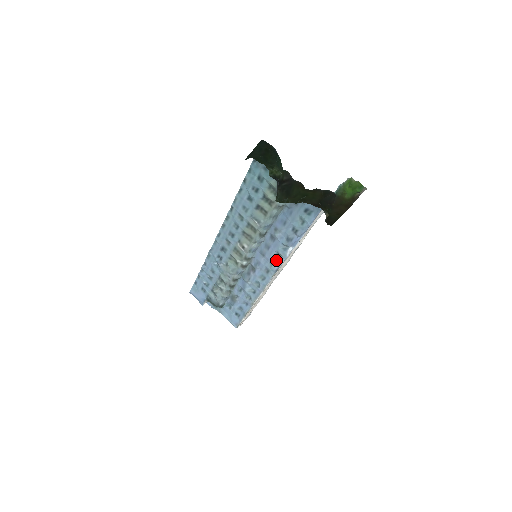
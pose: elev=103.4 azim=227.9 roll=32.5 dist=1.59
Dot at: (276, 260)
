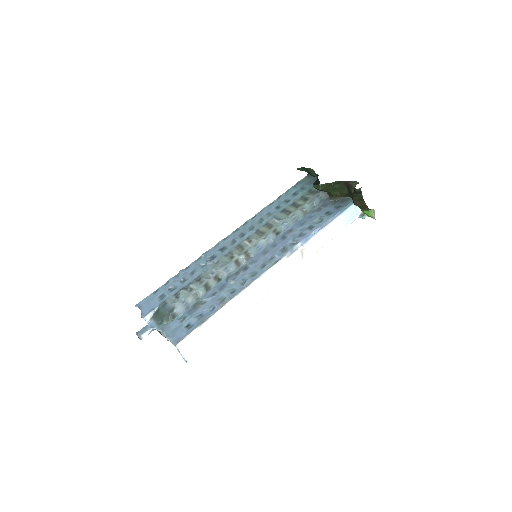
Dot at: (279, 254)
